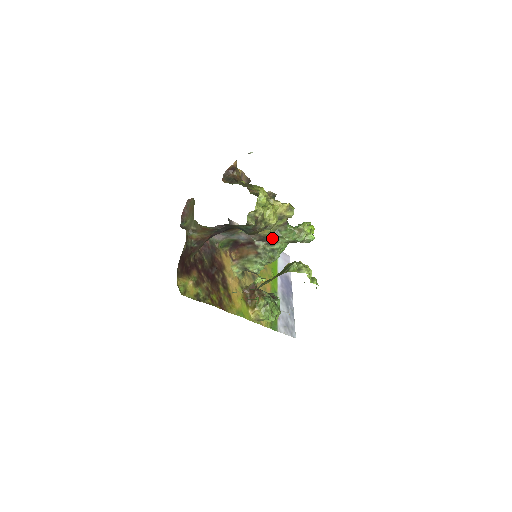
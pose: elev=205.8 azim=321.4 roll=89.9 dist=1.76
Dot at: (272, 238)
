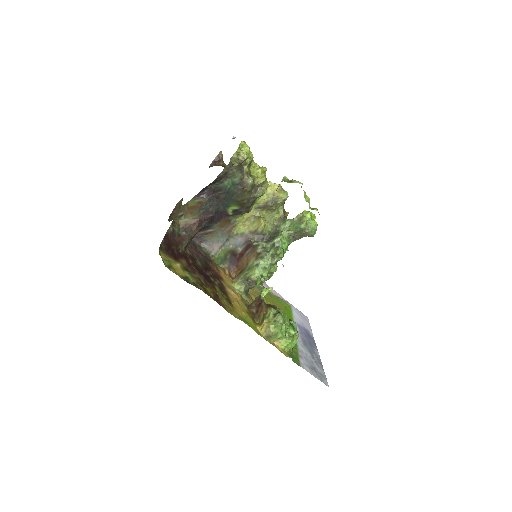
Dot at: (271, 235)
